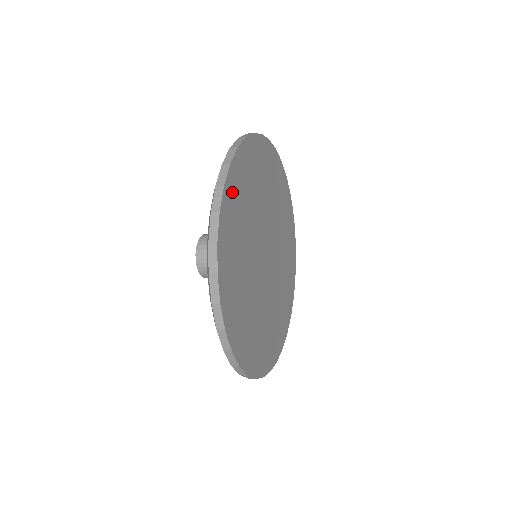
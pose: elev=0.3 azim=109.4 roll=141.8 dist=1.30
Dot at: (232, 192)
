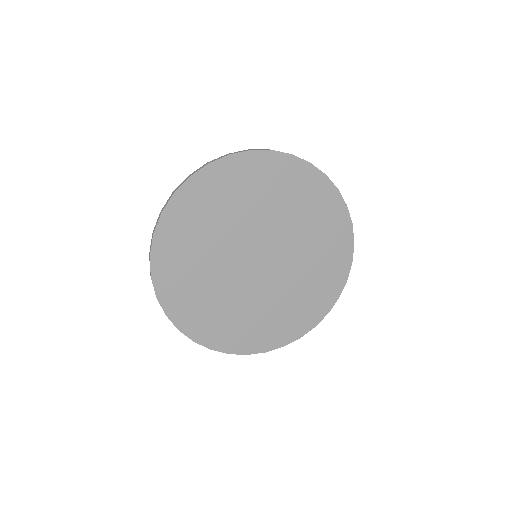
Dot at: (204, 185)
